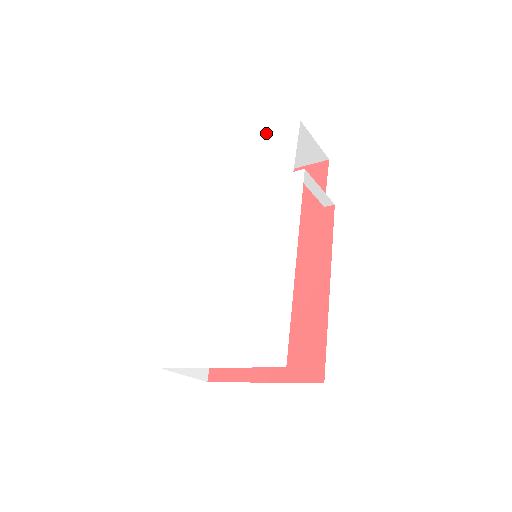
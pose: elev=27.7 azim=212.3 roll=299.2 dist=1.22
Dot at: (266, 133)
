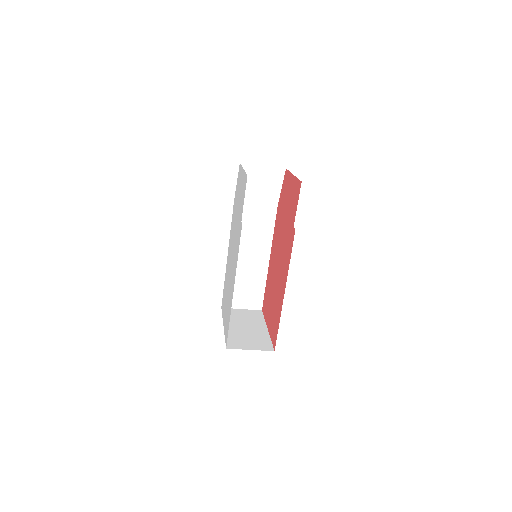
Dot at: (244, 172)
